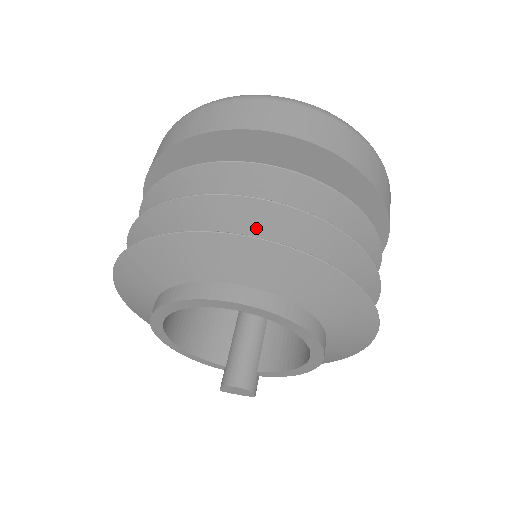
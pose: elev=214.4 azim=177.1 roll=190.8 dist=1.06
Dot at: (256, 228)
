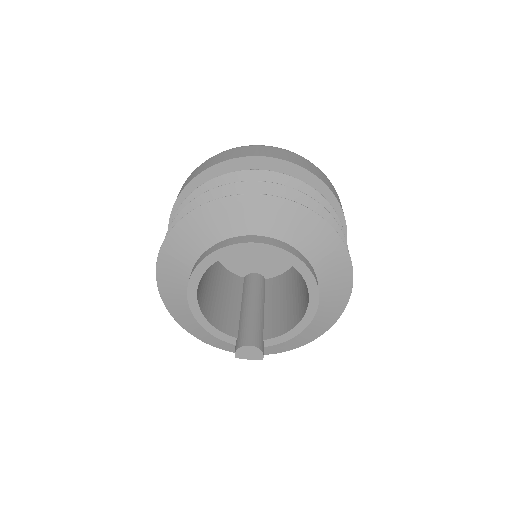
Dot at: occluded
